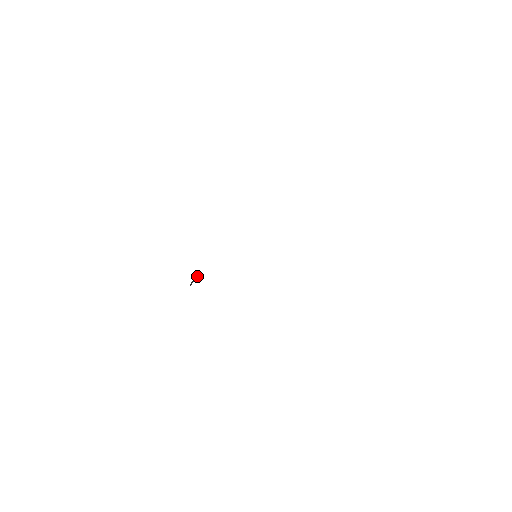
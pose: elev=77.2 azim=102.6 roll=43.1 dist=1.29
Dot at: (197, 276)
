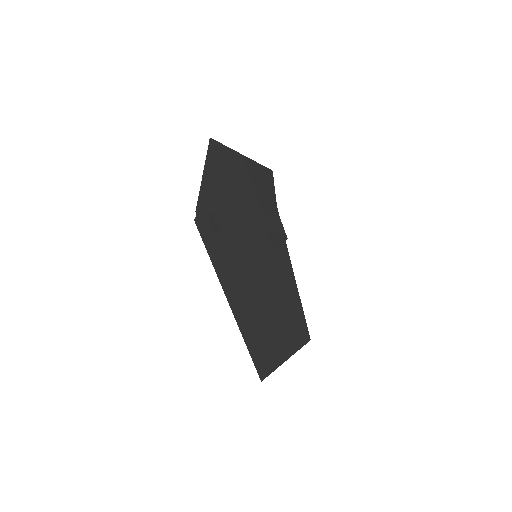
Dot at: (216, 231)
